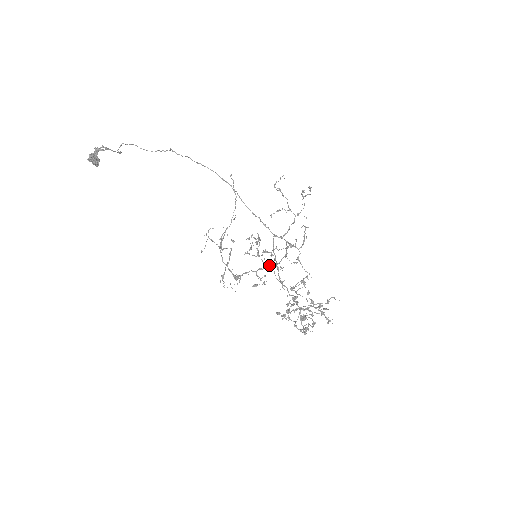
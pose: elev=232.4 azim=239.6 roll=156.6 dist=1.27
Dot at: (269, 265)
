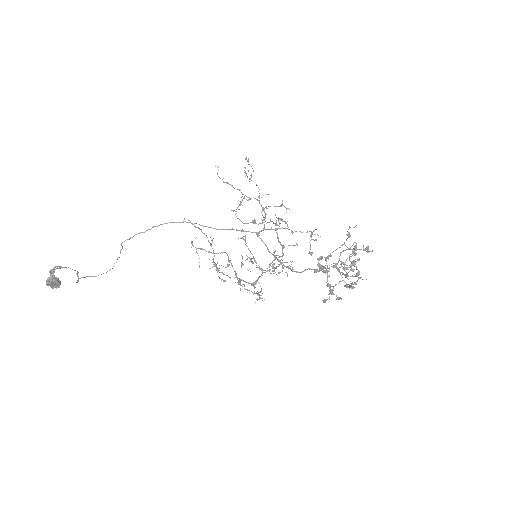
Dot at: (277, 266)
